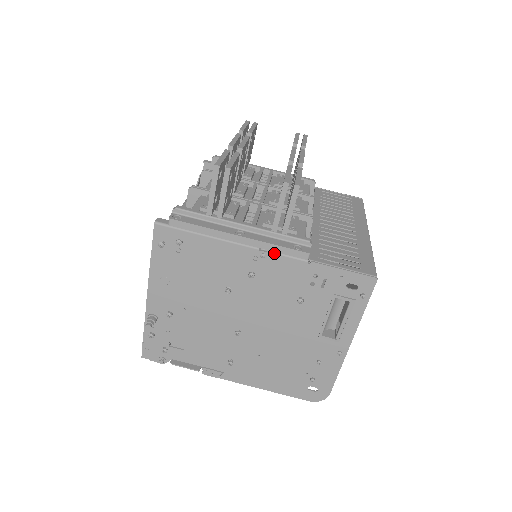
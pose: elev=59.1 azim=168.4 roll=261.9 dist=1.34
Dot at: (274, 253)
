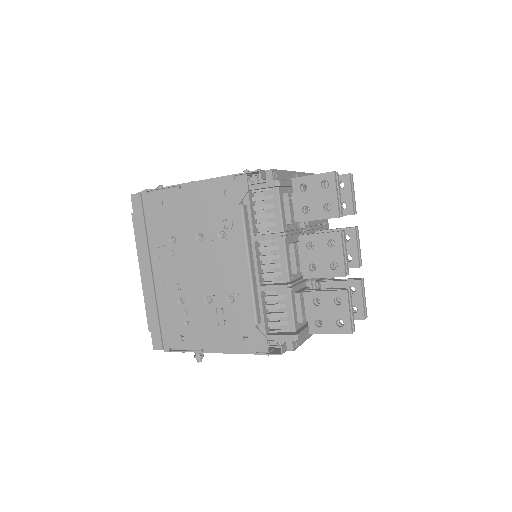
Dot at: occluded
